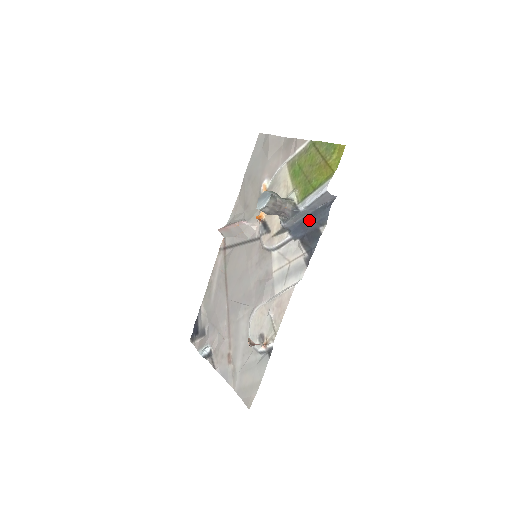
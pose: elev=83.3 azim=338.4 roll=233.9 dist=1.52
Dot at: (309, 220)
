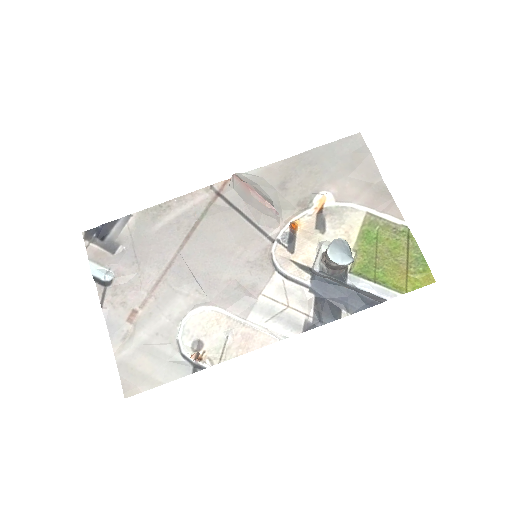
Dot at: (341, 293)
